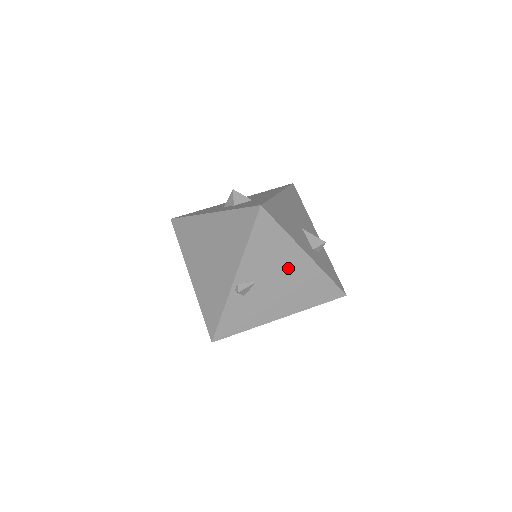
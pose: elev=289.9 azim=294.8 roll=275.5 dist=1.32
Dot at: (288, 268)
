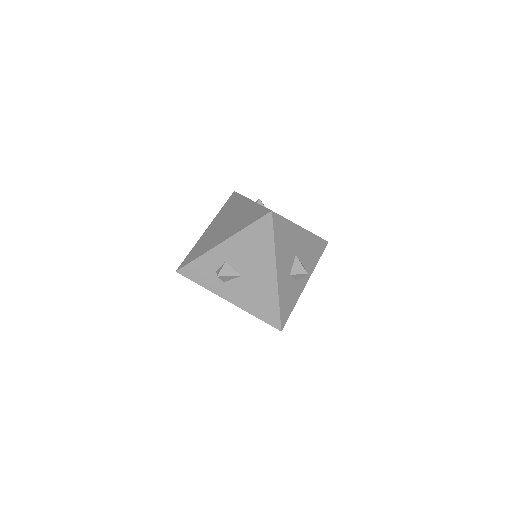
Dot at: occluded
